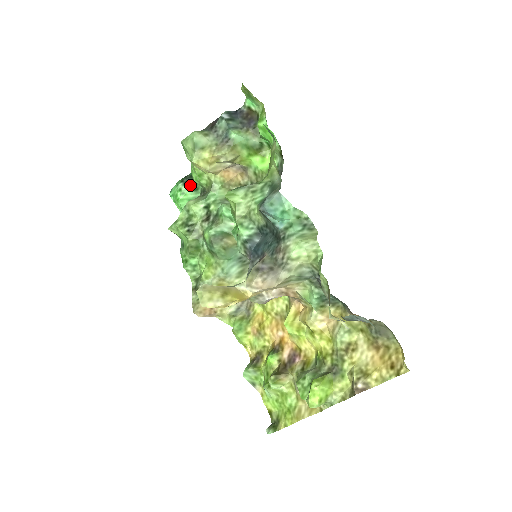
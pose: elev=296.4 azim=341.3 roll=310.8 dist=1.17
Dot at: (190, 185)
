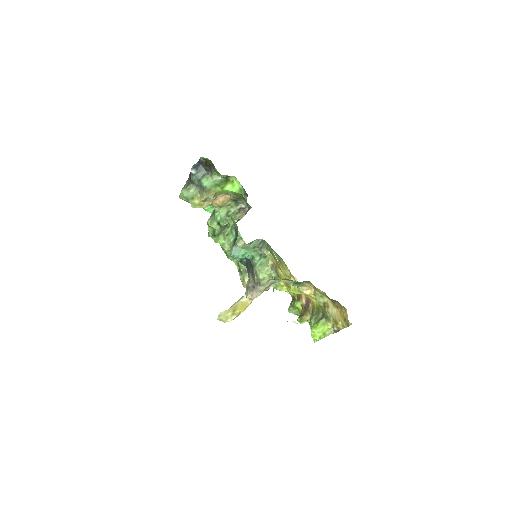
Dot at: occluded
